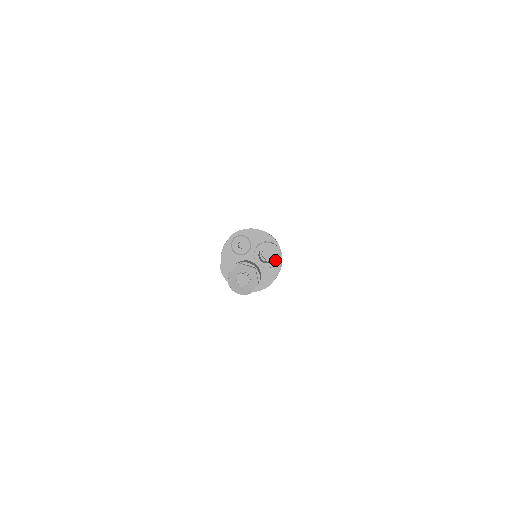
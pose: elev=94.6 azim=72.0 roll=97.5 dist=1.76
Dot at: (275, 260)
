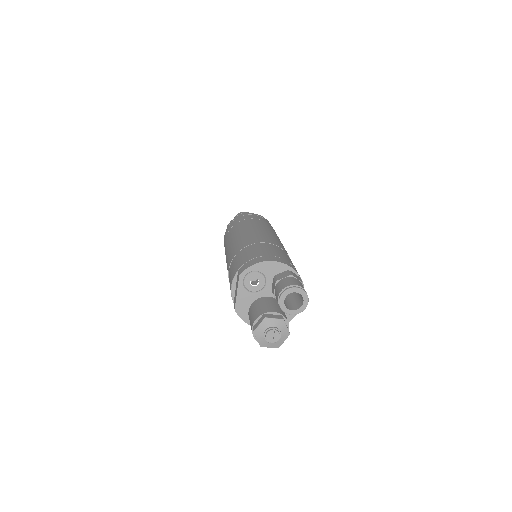
Dot at: (304, 305)
